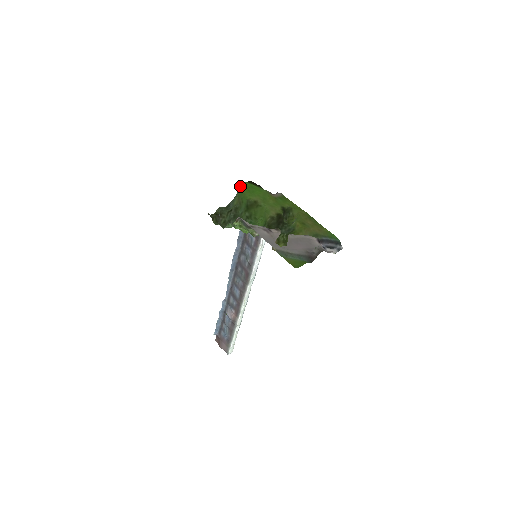
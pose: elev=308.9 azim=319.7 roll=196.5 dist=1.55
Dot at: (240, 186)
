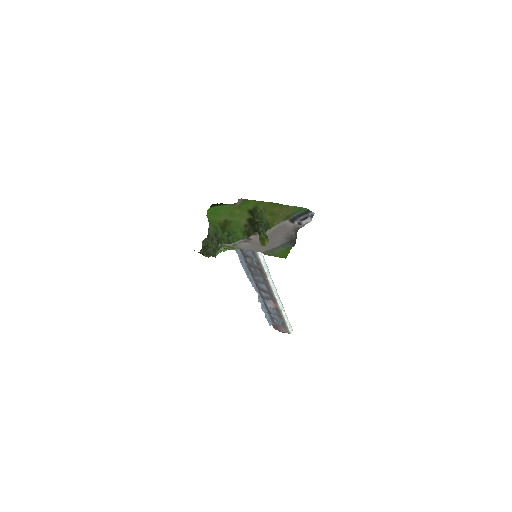
Dot at: (207, 214)
